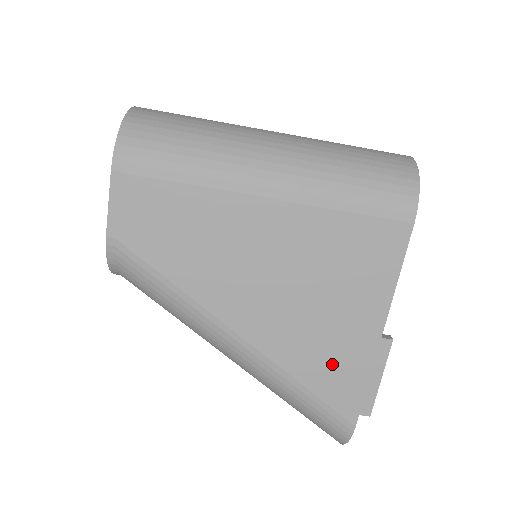
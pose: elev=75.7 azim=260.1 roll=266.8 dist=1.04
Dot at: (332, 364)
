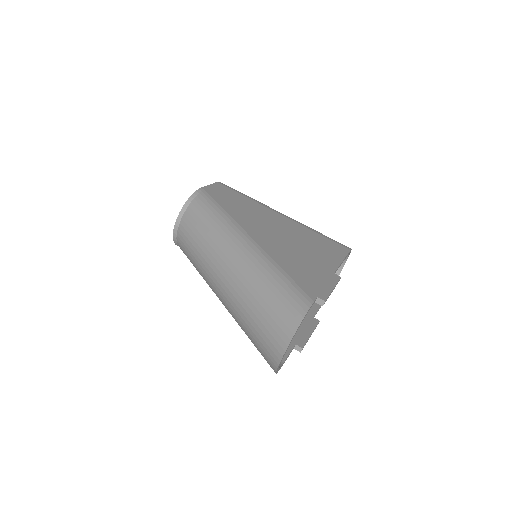
Dot at: (302, 269)
